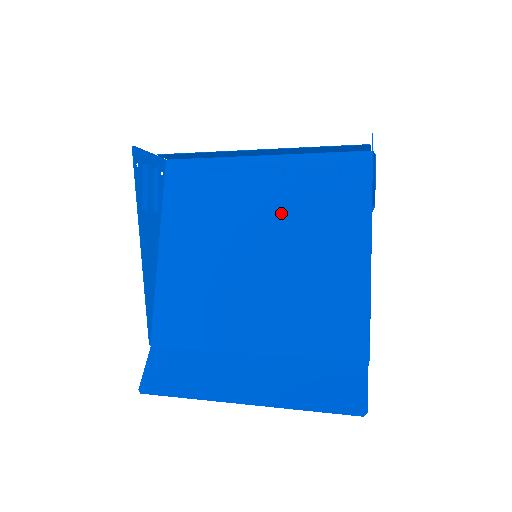
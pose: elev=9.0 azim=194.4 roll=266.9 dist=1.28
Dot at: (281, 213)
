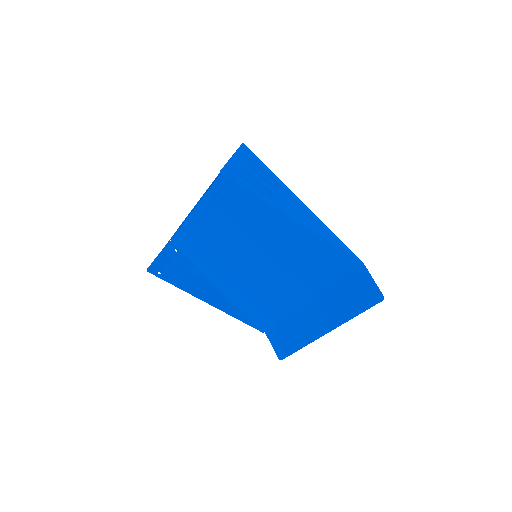
Dot at: (243, 221)
